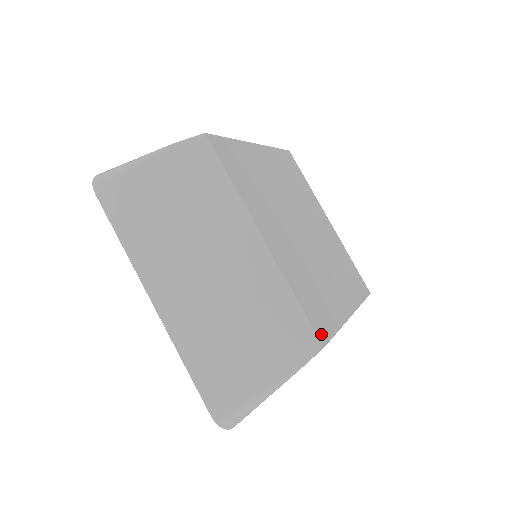
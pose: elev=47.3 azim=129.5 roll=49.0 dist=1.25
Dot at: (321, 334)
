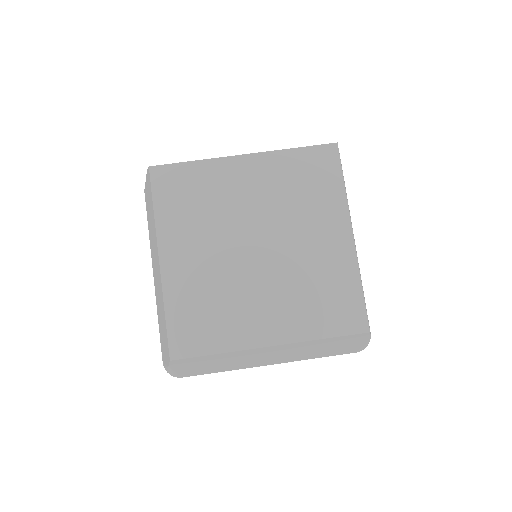
Dot at: (178, 350)
